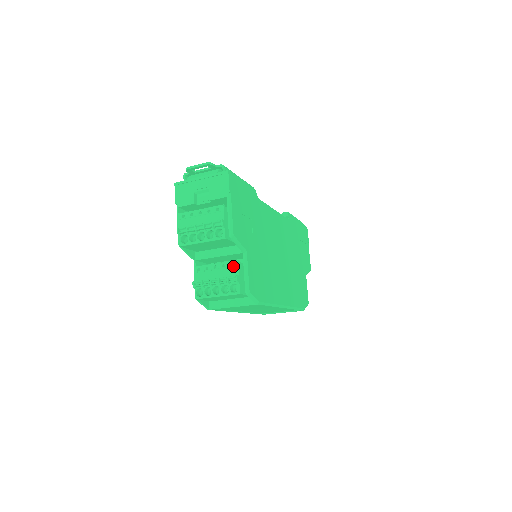
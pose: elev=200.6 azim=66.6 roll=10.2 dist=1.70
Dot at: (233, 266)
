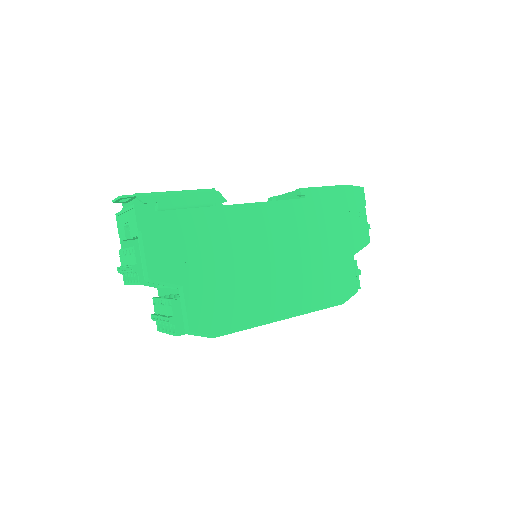
Dot at: (169, 305)
